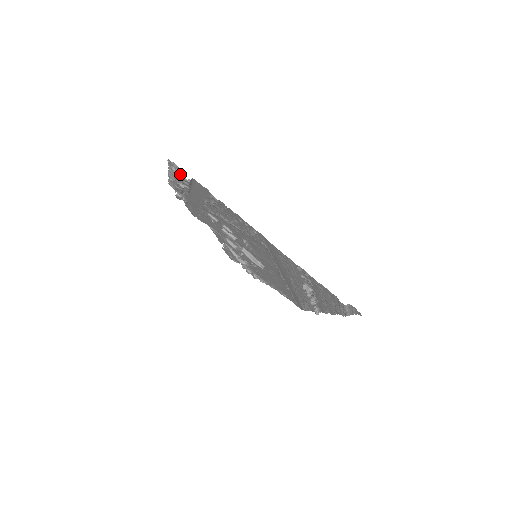
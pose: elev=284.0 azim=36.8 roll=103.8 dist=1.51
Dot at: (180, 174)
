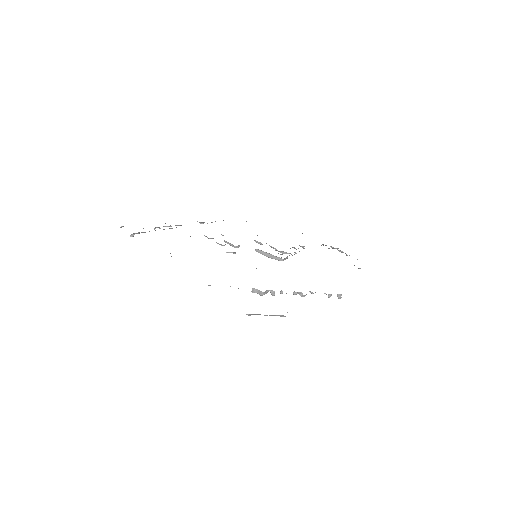
Dot at: occluded
